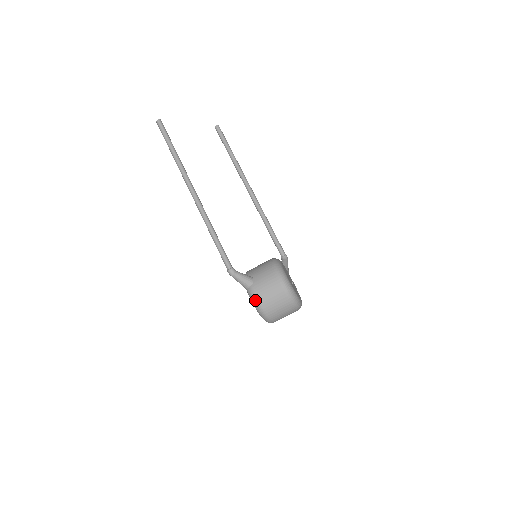
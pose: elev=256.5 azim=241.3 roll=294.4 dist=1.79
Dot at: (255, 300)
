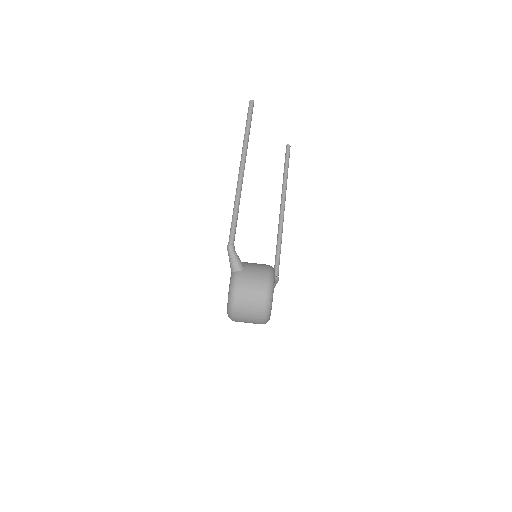
Dot at: (234, 285)
